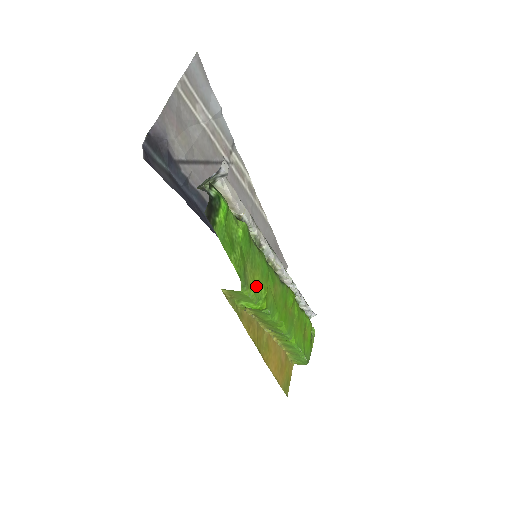
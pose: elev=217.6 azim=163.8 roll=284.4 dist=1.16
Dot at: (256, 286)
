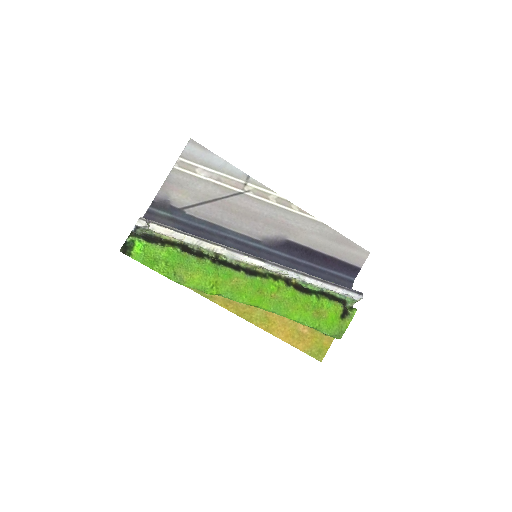
Dot at: (197, 281)
